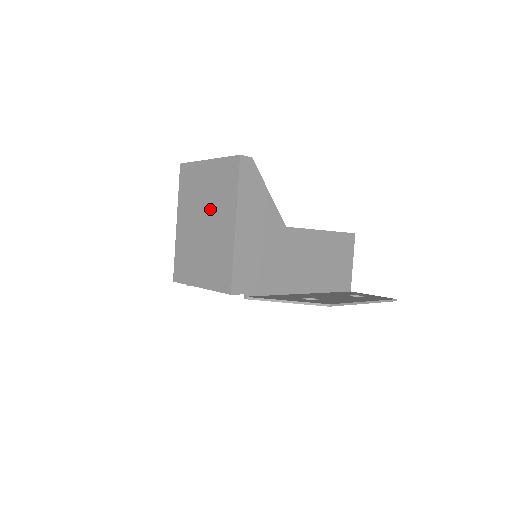
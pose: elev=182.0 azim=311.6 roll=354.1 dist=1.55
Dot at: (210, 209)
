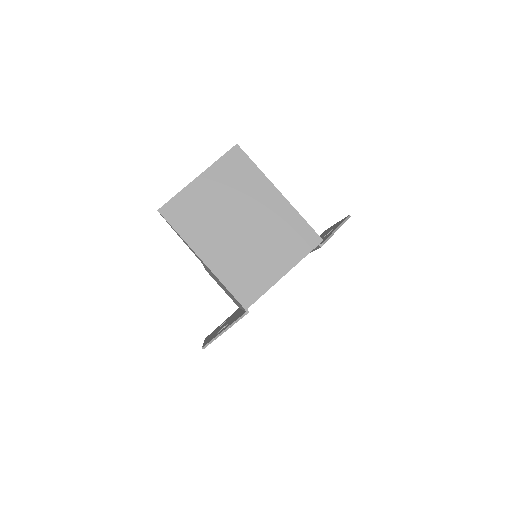
Dot at: (239, 207)
